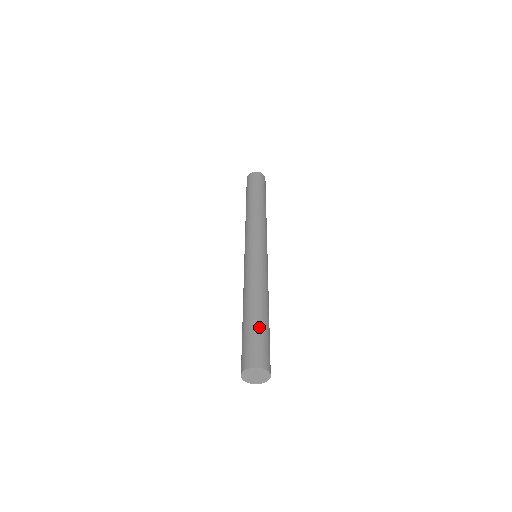
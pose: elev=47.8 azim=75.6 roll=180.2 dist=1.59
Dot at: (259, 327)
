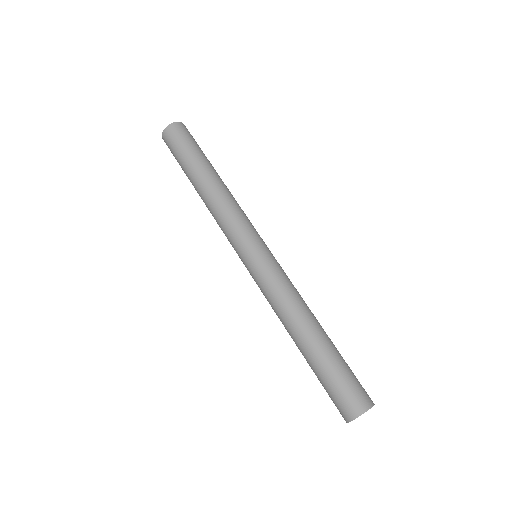
Dot at: (341, 356)
